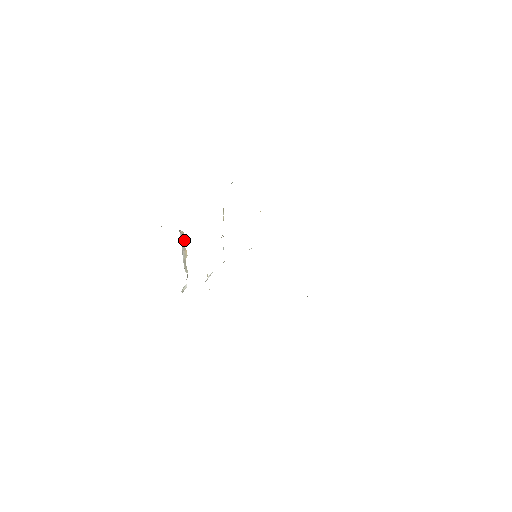
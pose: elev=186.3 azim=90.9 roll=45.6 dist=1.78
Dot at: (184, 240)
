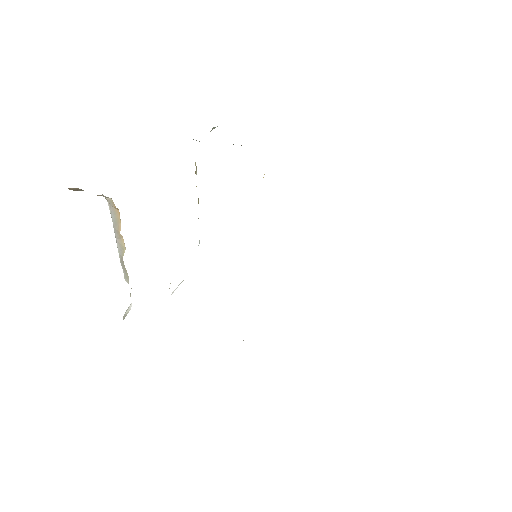
Dot at: (117, 217)
